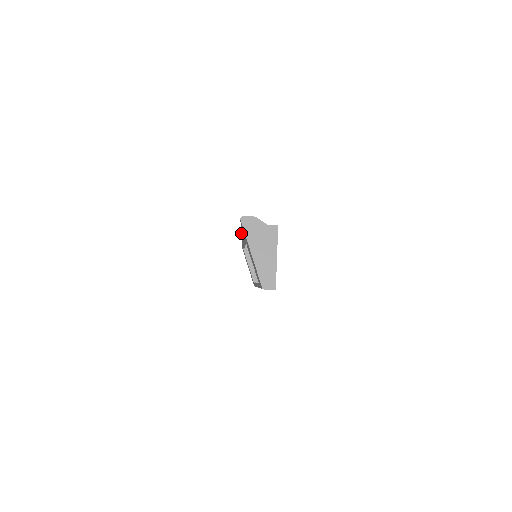
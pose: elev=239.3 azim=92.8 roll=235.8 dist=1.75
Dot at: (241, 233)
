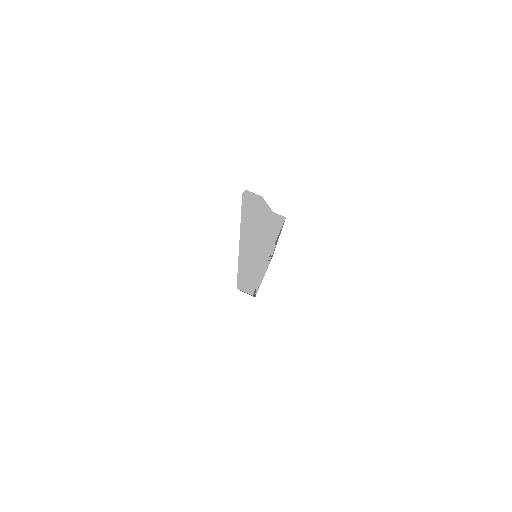
Dot at: occluded
